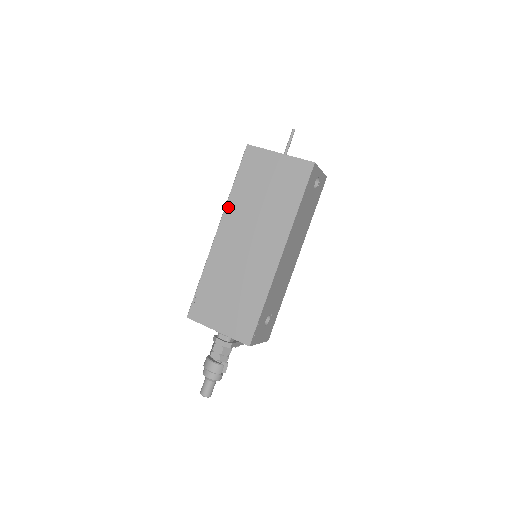
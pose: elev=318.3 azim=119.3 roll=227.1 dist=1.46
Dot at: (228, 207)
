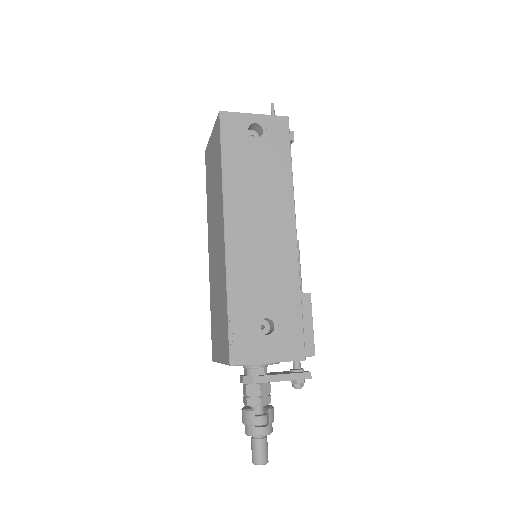
Dot at: (208, 220)
